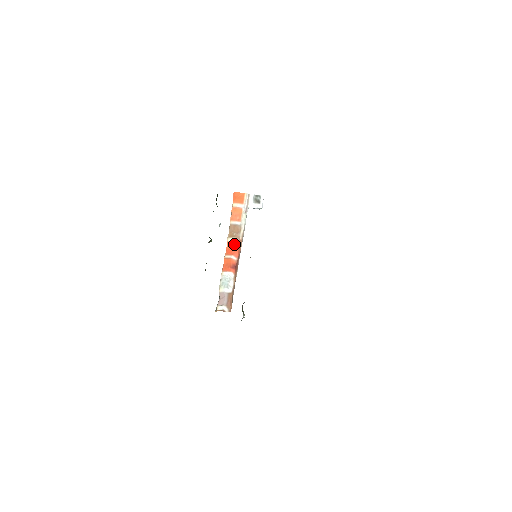
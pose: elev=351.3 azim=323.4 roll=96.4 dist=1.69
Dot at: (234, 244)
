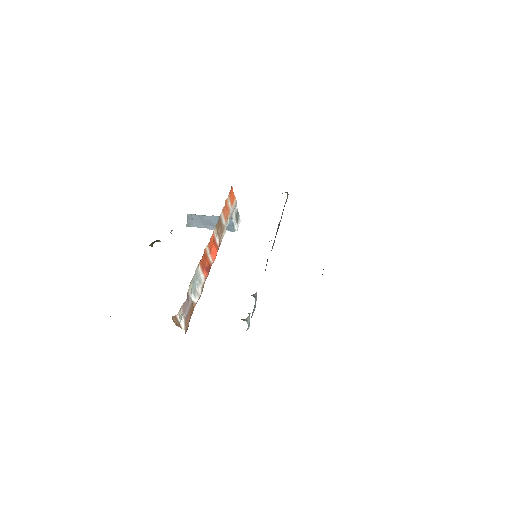
Dot at: (215, 242)
